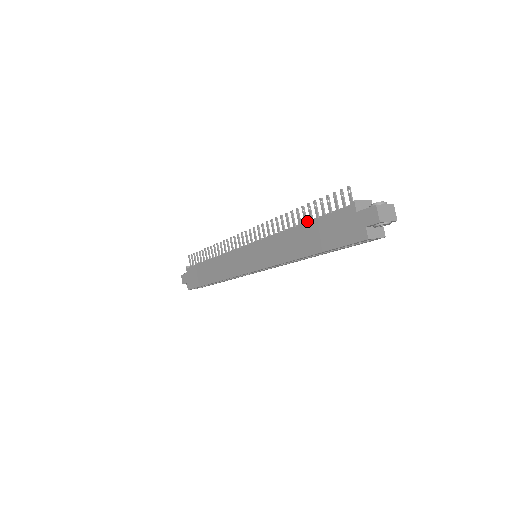
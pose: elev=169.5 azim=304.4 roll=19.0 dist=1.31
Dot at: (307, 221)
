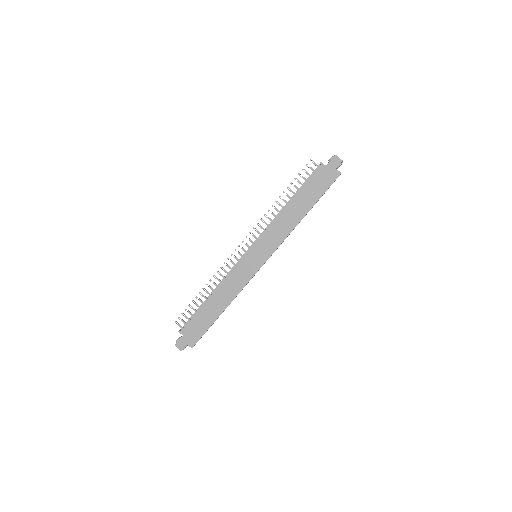
Dot at: (290, 200)
